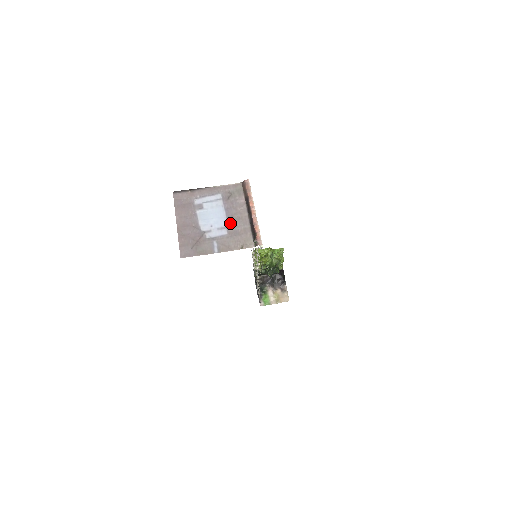
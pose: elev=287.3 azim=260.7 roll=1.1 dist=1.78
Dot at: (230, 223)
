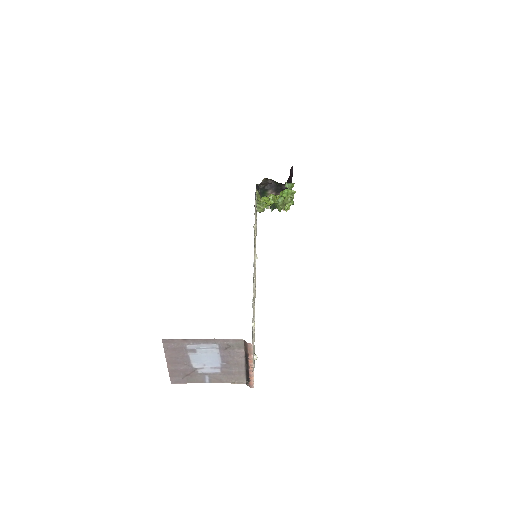
Dot at: (225, 366)
